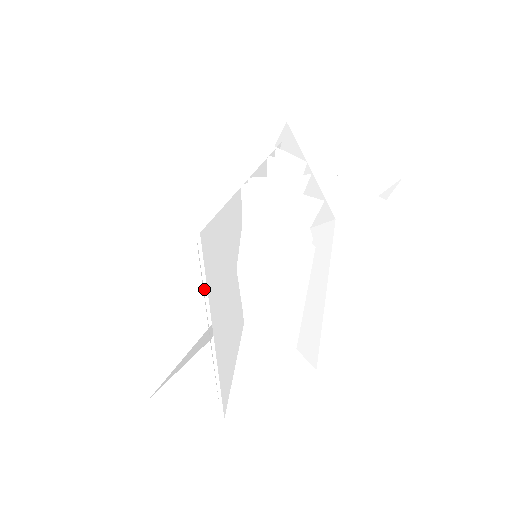
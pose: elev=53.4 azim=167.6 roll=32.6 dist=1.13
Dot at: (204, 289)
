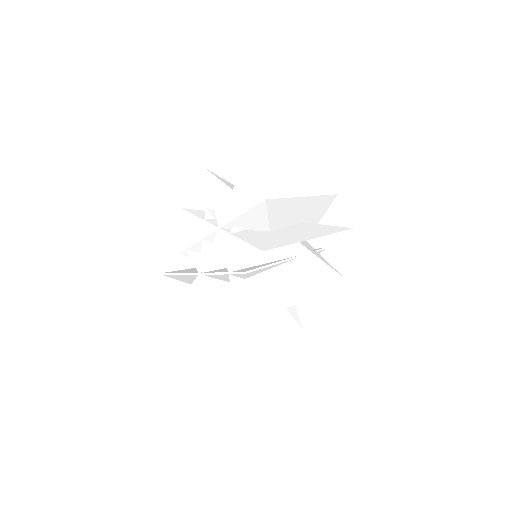
Dot at: occluded
